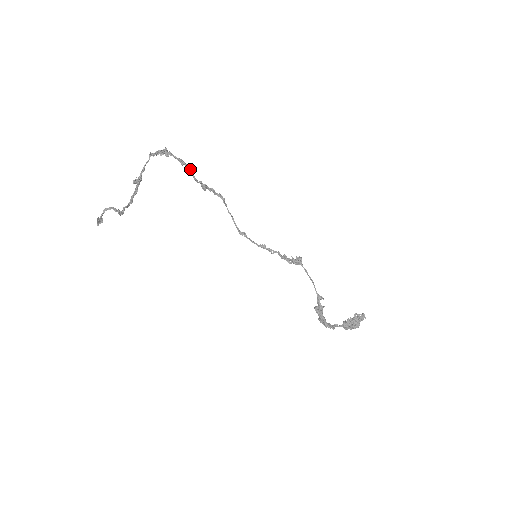
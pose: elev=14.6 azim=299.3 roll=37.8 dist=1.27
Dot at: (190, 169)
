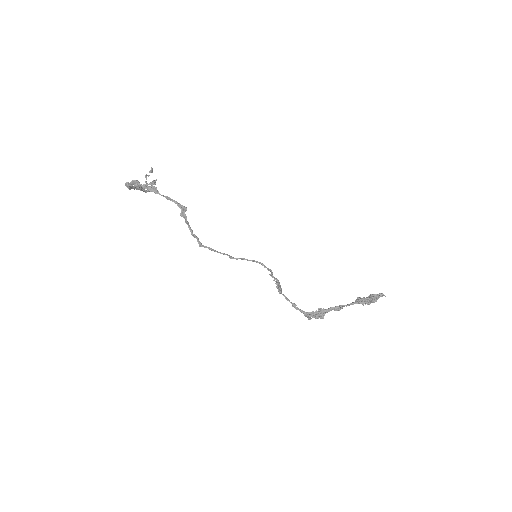
Dot at: (163, 196)
